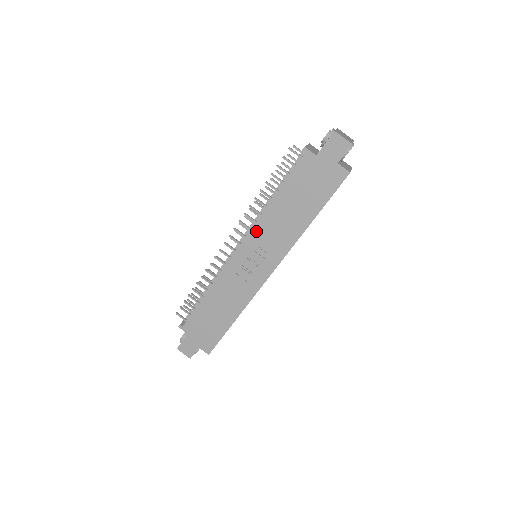
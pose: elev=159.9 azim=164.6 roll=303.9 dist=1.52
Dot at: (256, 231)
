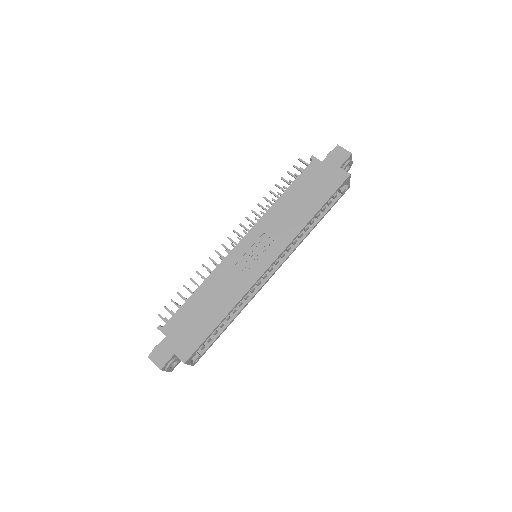
Dot at: (261, 223)
